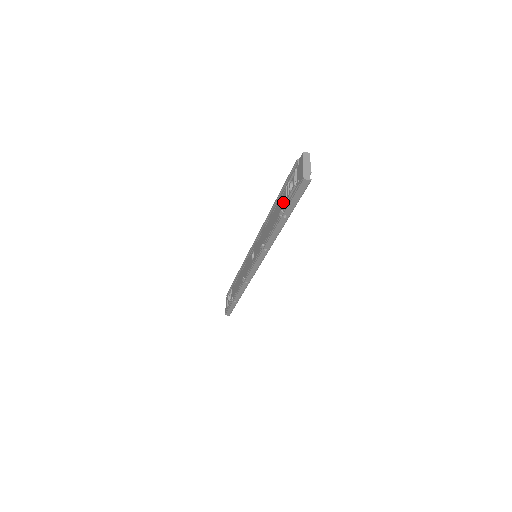
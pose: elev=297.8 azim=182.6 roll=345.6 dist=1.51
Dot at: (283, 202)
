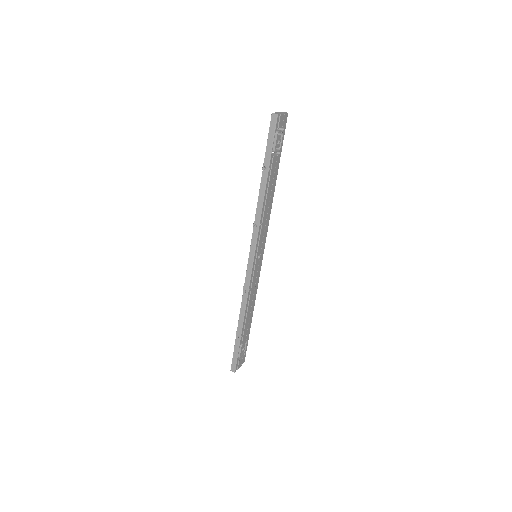
Dot at: occluded
